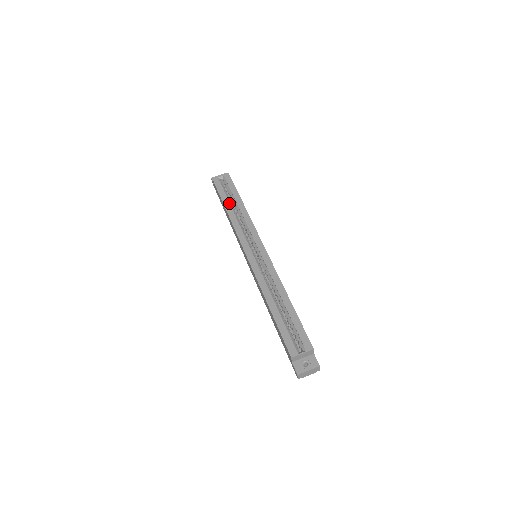
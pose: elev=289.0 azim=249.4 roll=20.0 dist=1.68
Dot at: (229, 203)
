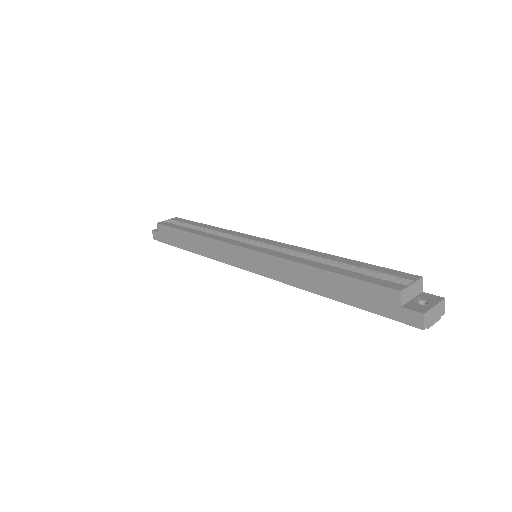
Dot at: (191, 229)
